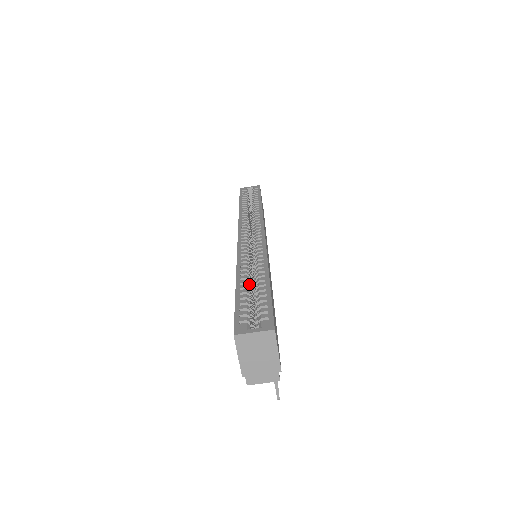
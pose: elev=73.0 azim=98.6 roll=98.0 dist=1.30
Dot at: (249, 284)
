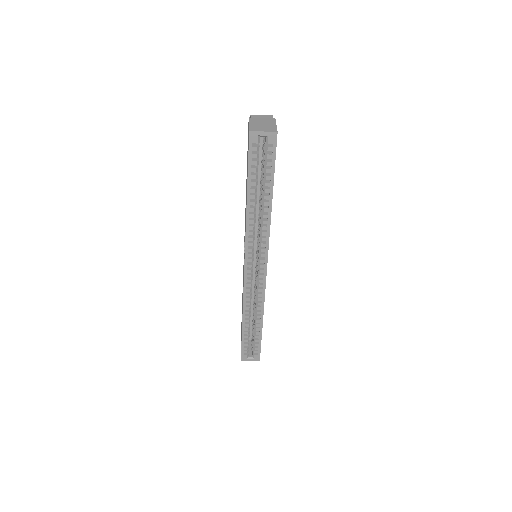
Dot at: occluded
